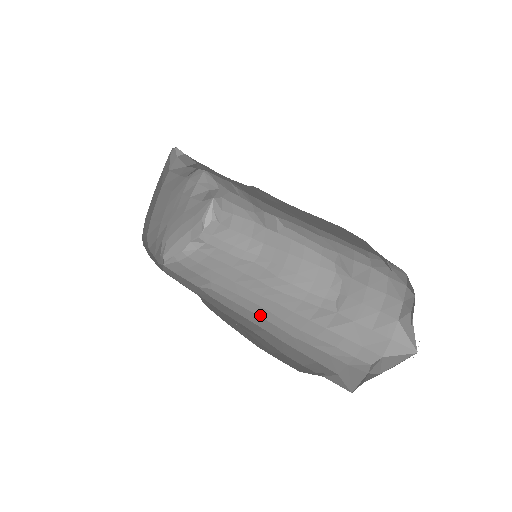
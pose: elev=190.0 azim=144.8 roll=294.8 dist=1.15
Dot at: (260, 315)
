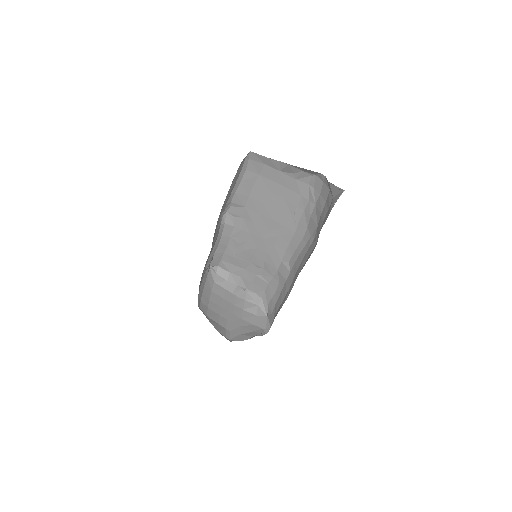
Dot at: occluded
